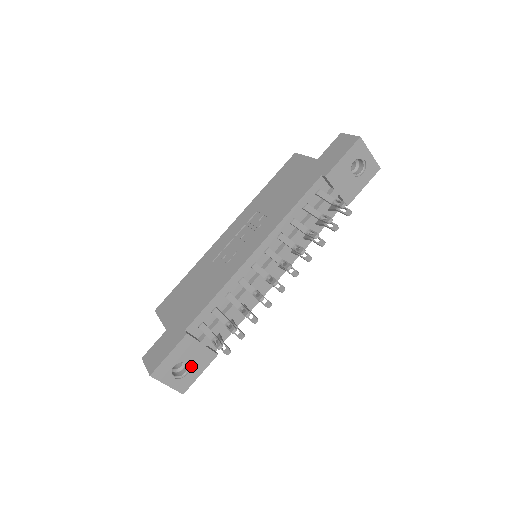
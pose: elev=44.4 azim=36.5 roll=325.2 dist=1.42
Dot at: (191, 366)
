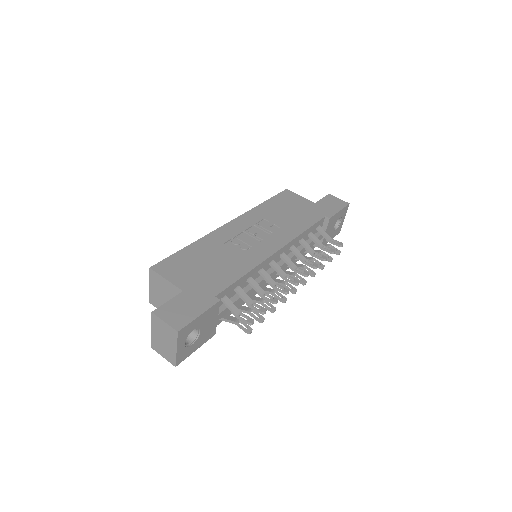
Dot at: (199, 337)
